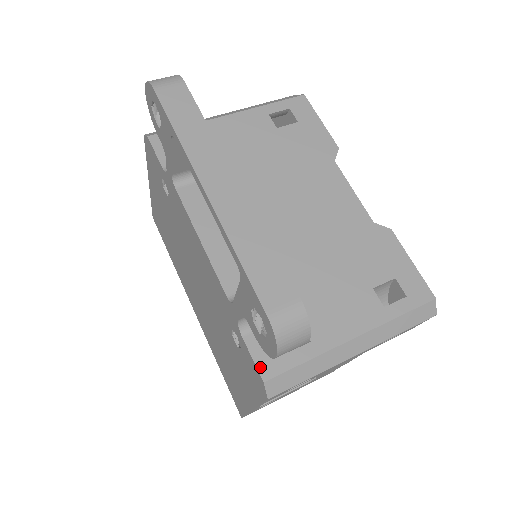
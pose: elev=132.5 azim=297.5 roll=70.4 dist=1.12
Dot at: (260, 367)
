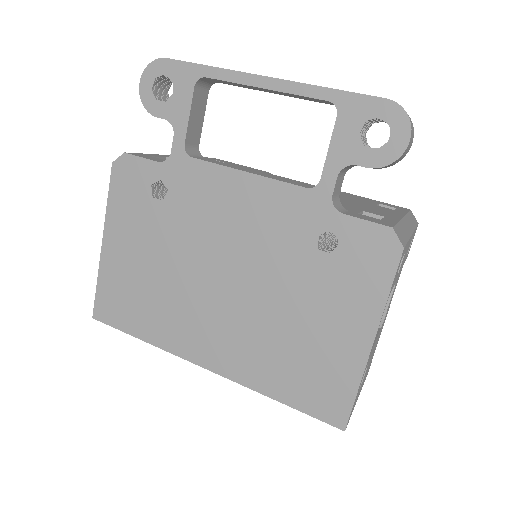
Dot at: (378, 223)
